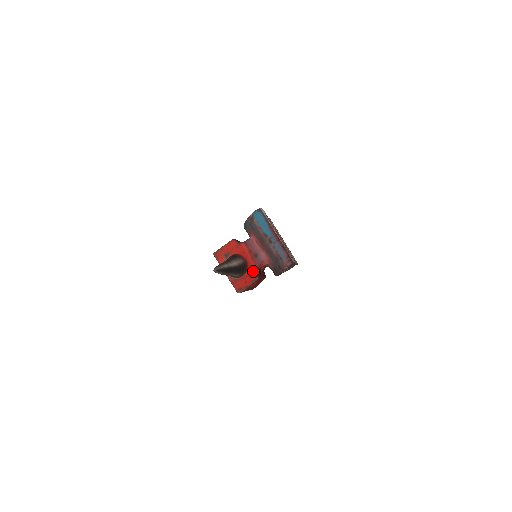
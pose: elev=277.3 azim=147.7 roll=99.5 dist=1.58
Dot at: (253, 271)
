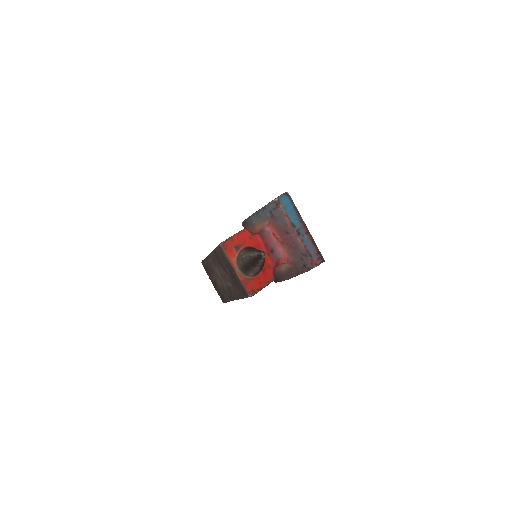
Dot at: (269, 270)
